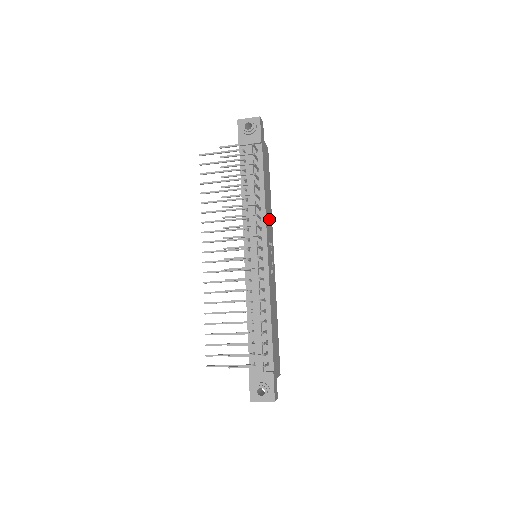
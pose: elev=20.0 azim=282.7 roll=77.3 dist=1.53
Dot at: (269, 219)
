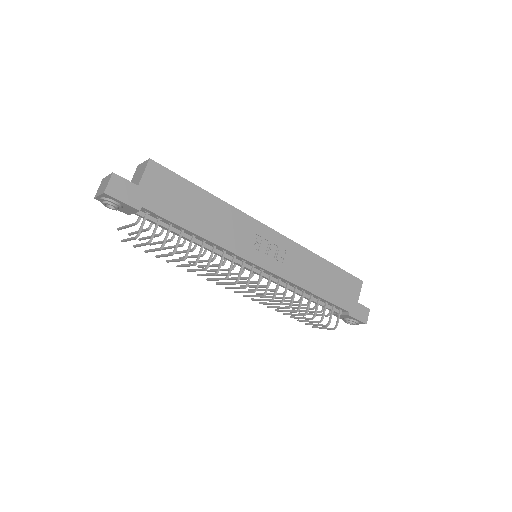
Dot at: (233, 227)
